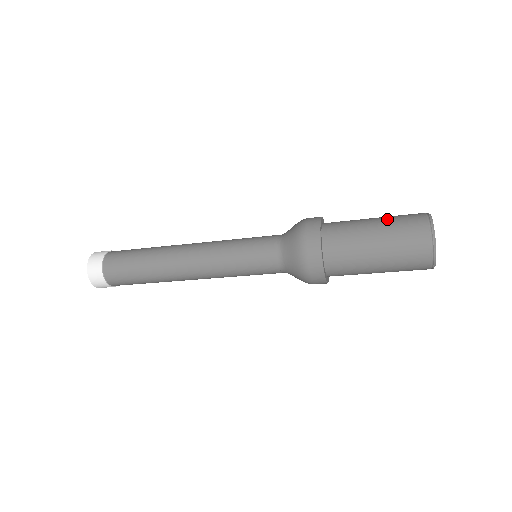
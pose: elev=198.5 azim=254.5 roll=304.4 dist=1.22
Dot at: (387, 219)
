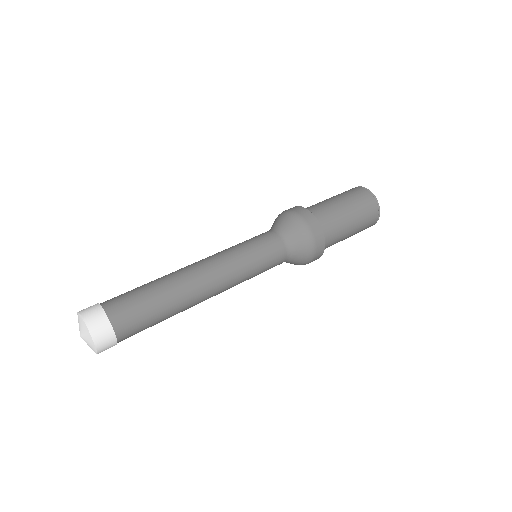
Dot at: (358, 229)
